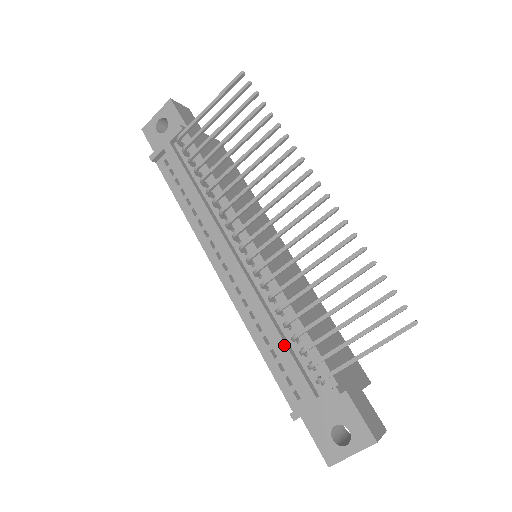
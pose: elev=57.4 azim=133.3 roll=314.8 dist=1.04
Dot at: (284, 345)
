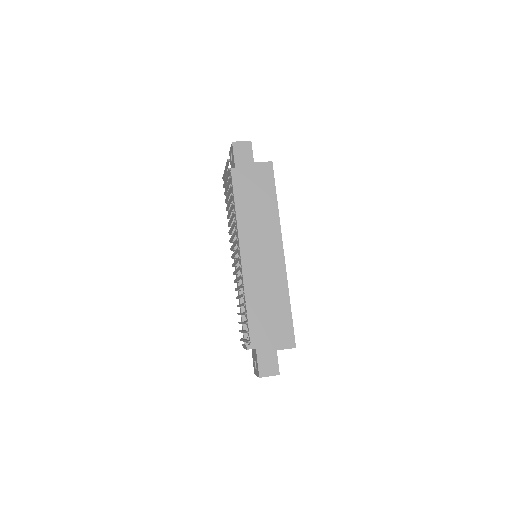
Dot at: occluded
